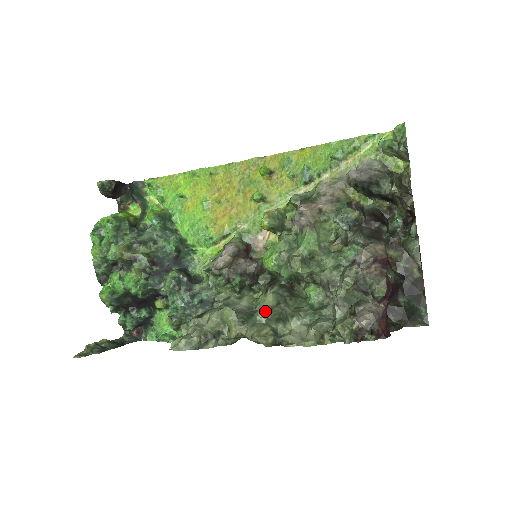
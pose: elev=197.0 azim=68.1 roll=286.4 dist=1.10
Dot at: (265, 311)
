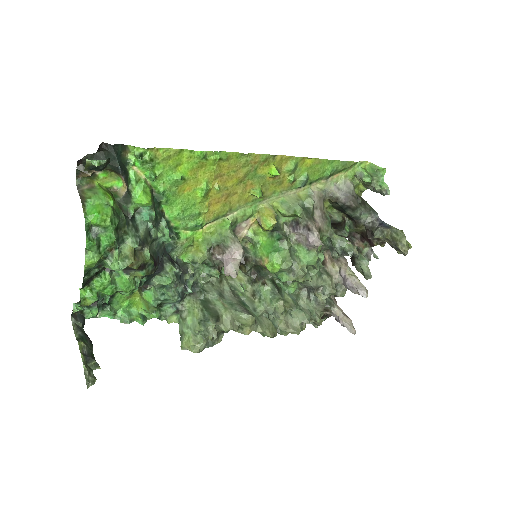
Dot at: (278, 315)
